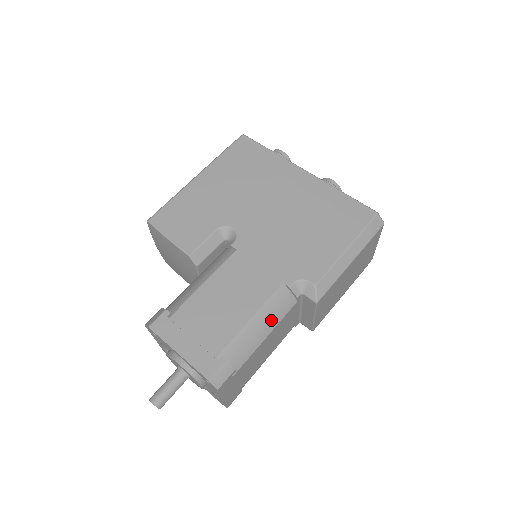
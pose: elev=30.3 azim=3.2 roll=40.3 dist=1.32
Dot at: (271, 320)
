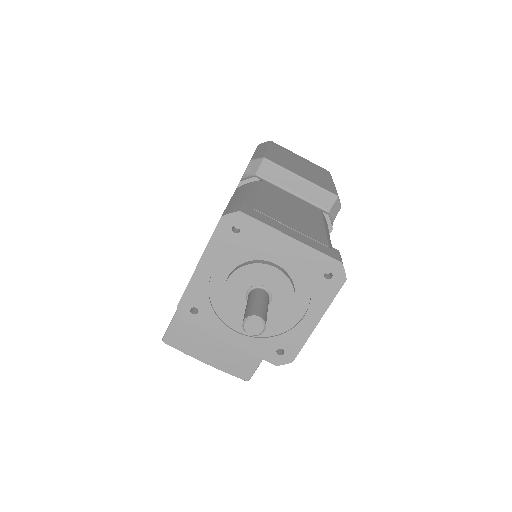
Dot at: (249, 191)
